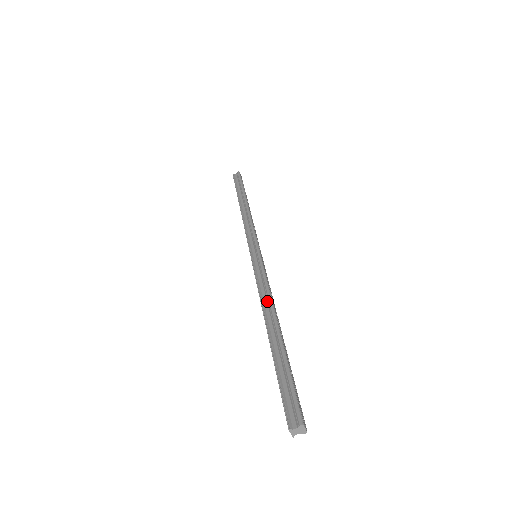
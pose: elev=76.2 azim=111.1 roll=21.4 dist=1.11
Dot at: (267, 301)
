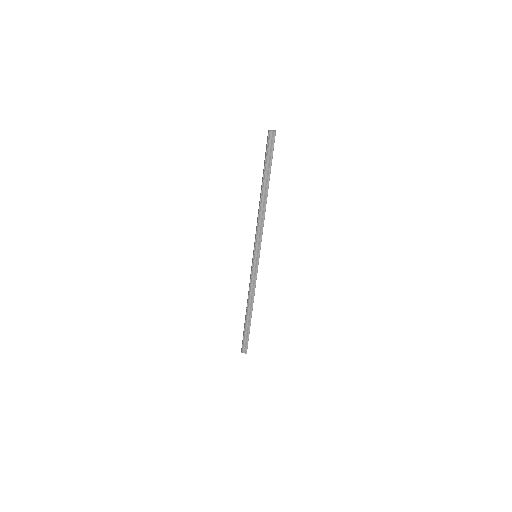
Dot at: (252, 297)
